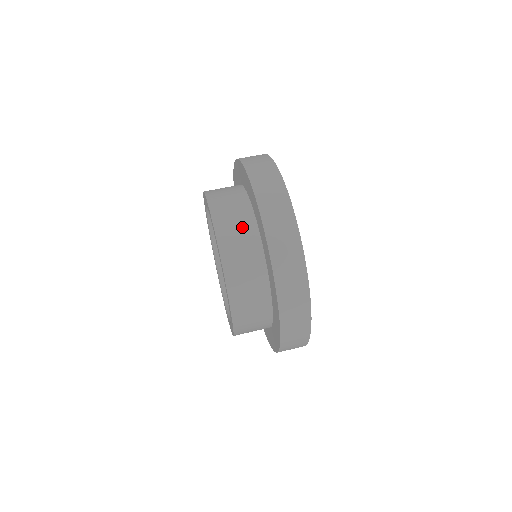
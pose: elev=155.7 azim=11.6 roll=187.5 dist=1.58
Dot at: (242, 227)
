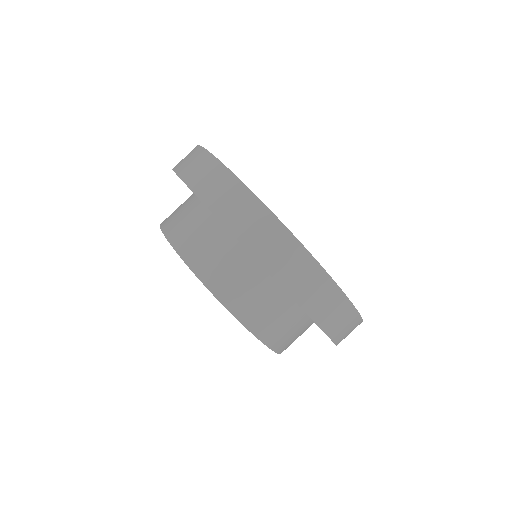
Dot at: (194, 221)
